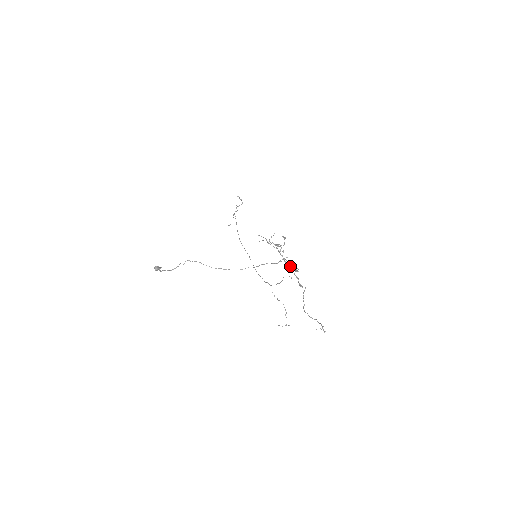
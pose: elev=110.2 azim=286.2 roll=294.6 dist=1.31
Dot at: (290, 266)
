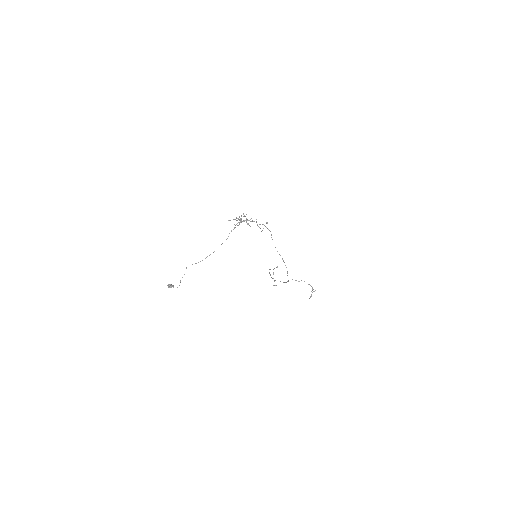
Dot at: (247, 220)
